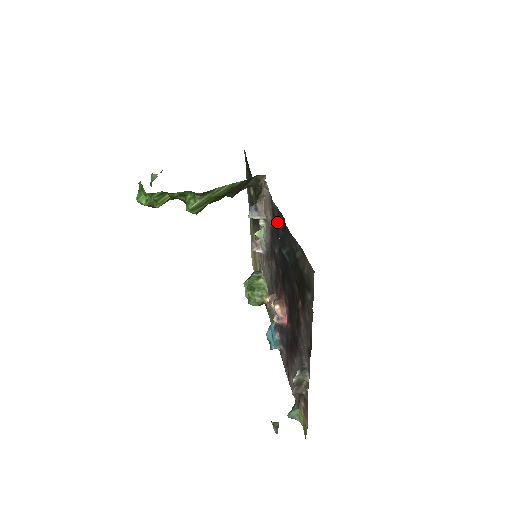
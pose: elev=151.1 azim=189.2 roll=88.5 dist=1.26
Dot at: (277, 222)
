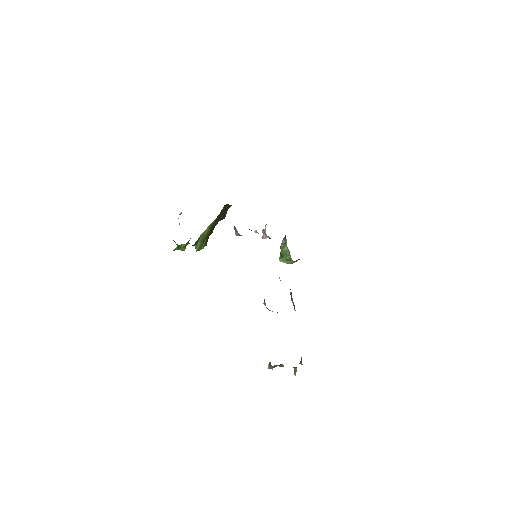
Dot at: occluded
